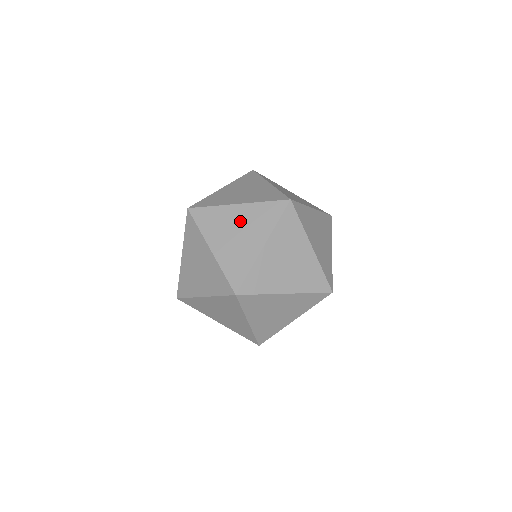
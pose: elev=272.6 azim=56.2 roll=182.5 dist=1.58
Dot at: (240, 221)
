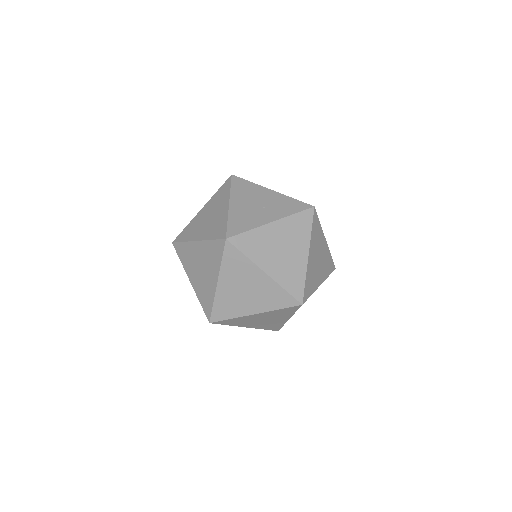
Dot at: (255, 285)
